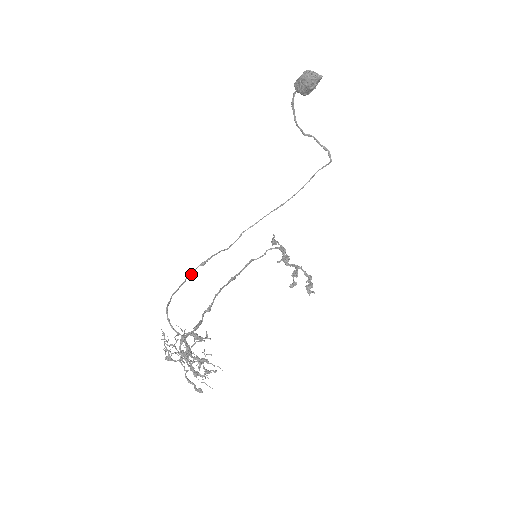
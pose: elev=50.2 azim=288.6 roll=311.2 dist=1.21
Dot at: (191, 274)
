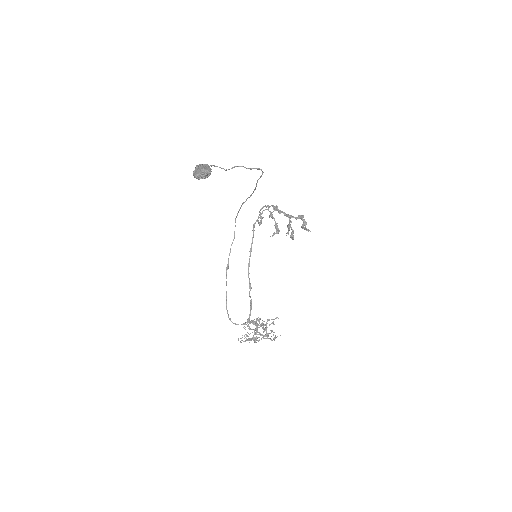
Dot at: (226, 283)
